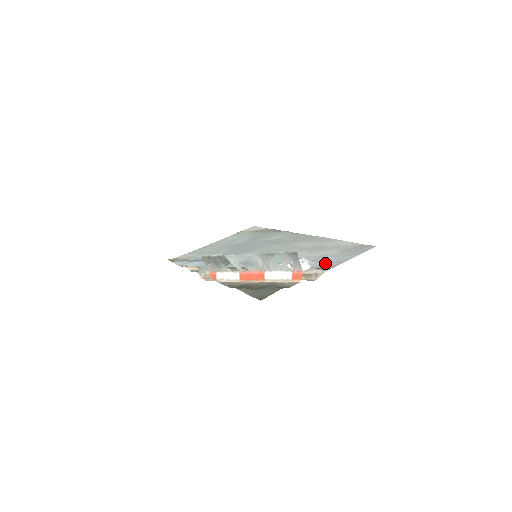
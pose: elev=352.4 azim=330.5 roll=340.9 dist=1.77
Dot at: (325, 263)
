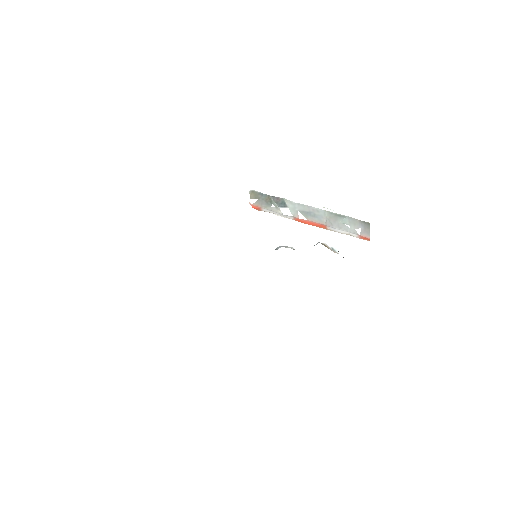
Dot at: occluded
